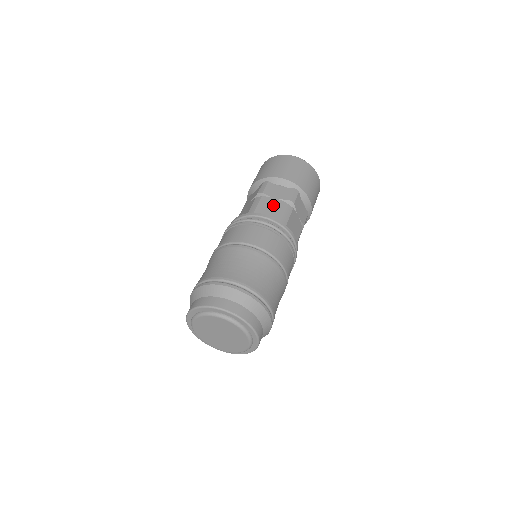
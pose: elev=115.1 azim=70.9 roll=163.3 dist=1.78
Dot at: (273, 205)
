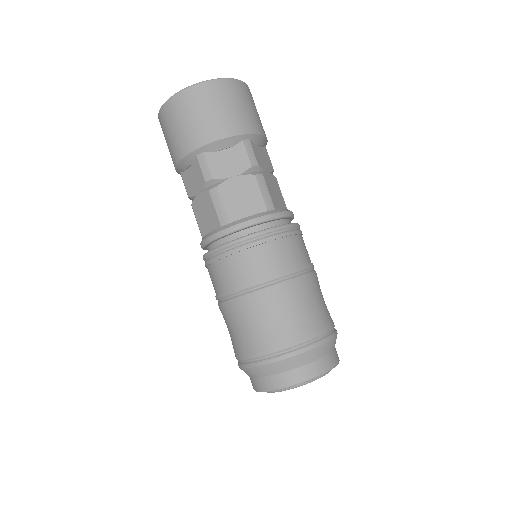
Dot at: (240, 191)
